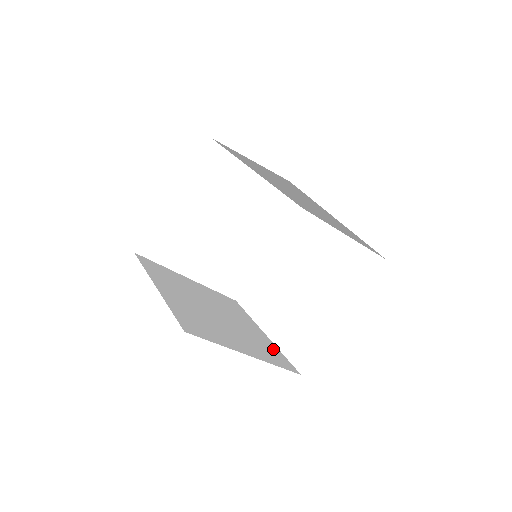
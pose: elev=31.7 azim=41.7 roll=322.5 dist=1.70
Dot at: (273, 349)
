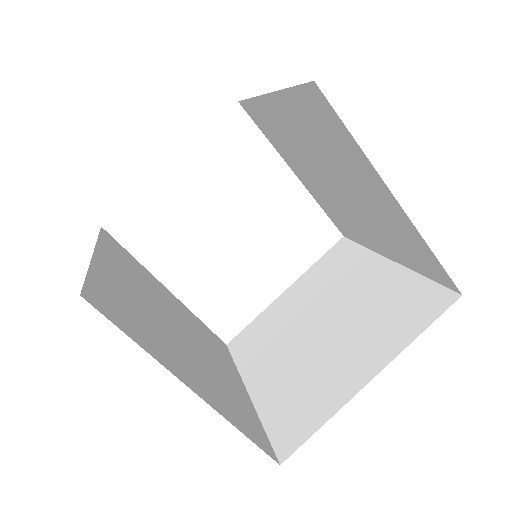
Dot at: (200, 324)
